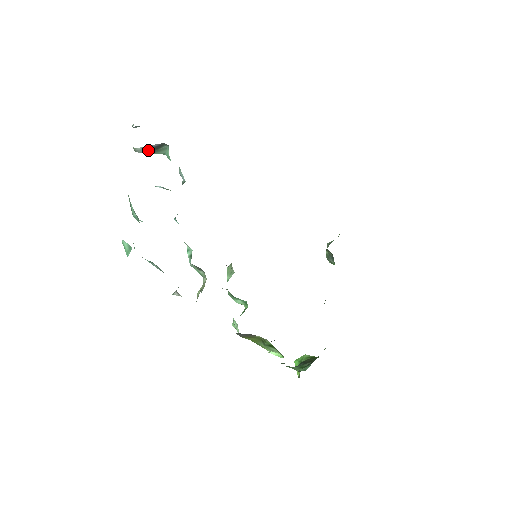
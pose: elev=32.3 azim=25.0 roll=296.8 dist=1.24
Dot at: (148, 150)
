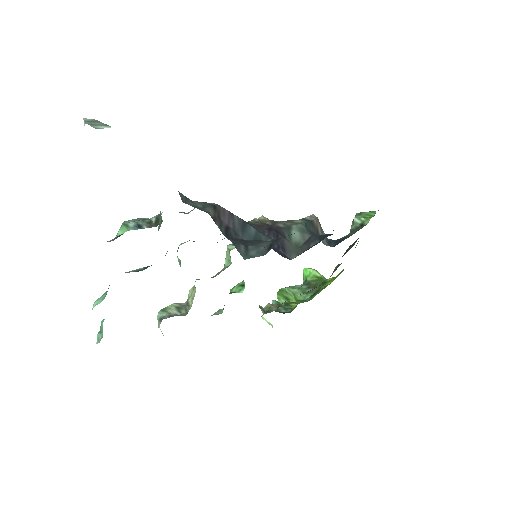
Dot at: occluded
